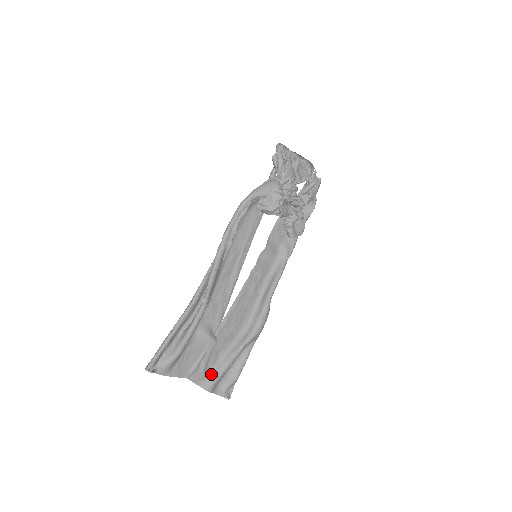
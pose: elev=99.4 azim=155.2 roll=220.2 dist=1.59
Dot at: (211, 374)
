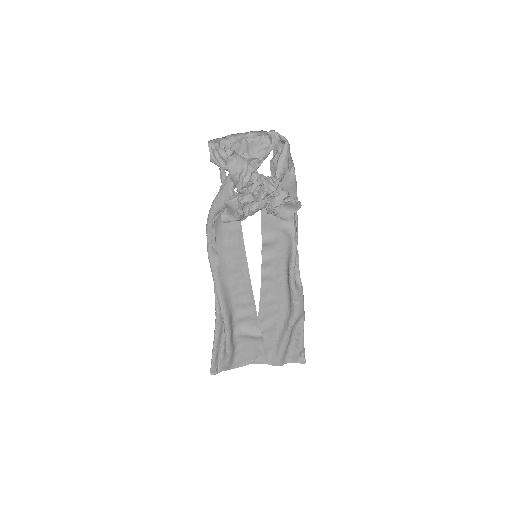
Dot at: (274, 354)
